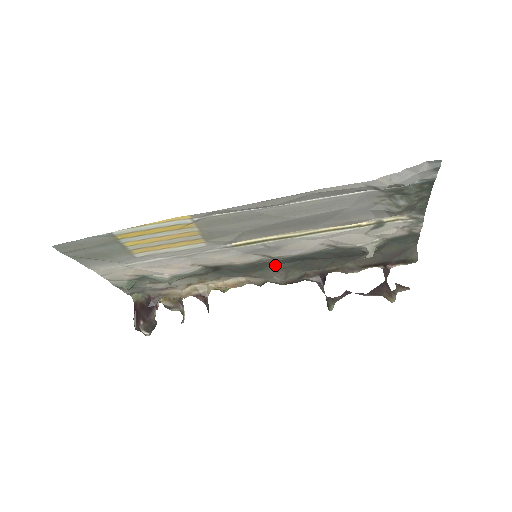
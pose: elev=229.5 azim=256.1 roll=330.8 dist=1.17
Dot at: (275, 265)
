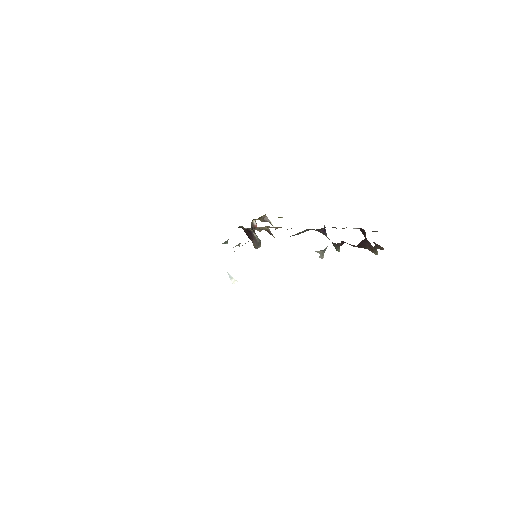
Dot at: occluded
